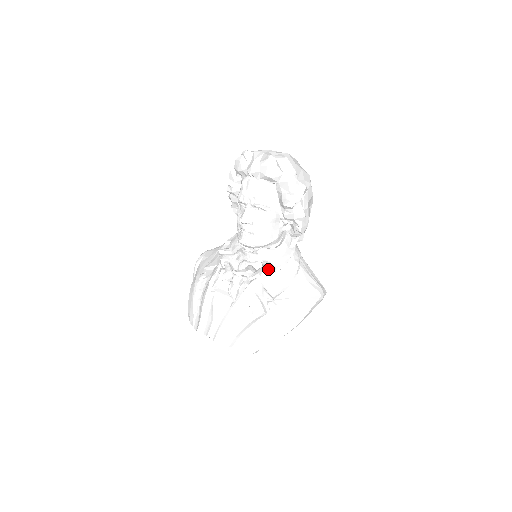
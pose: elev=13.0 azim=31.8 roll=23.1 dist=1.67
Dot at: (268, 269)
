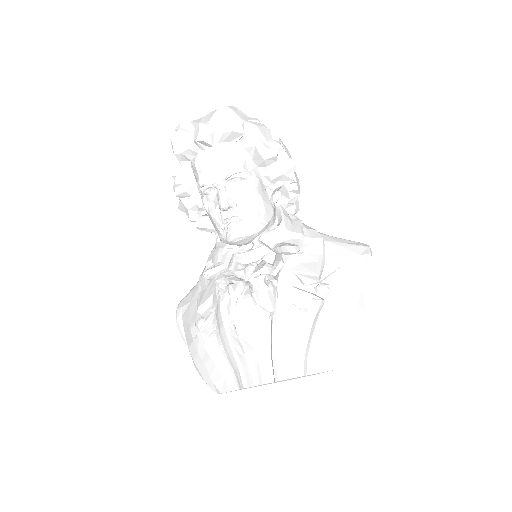
Dot at: (290, 247)
